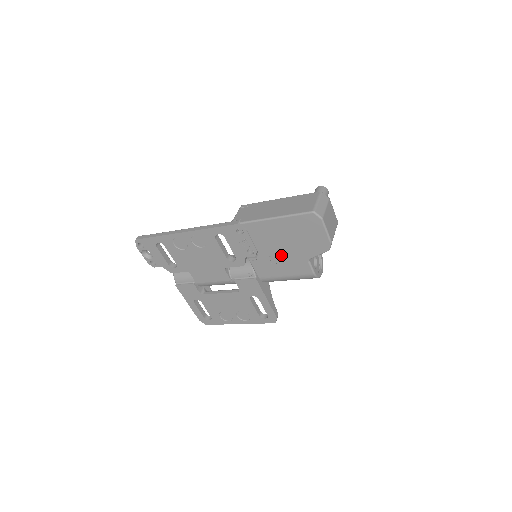
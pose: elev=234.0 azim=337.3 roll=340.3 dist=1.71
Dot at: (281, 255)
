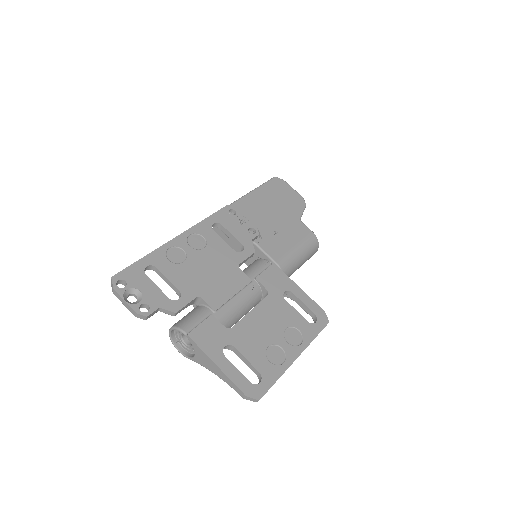
Dot at: (278, 224)
